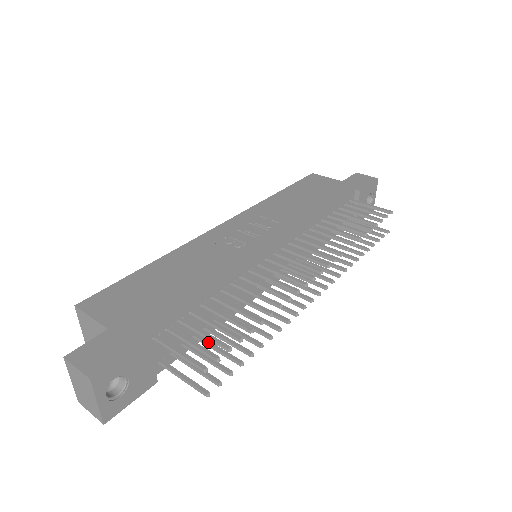
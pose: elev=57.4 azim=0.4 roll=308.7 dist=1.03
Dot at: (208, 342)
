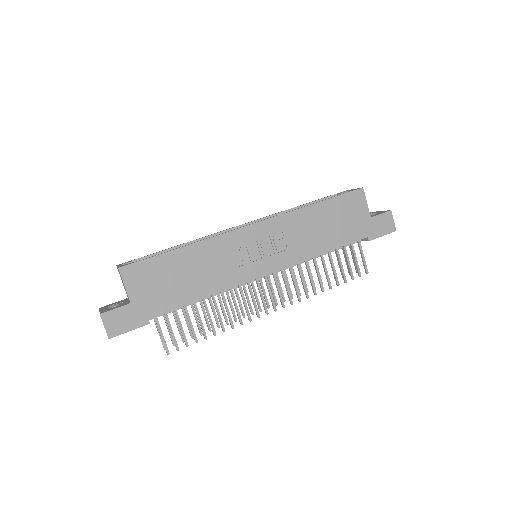
Dot at: (184, 313)
